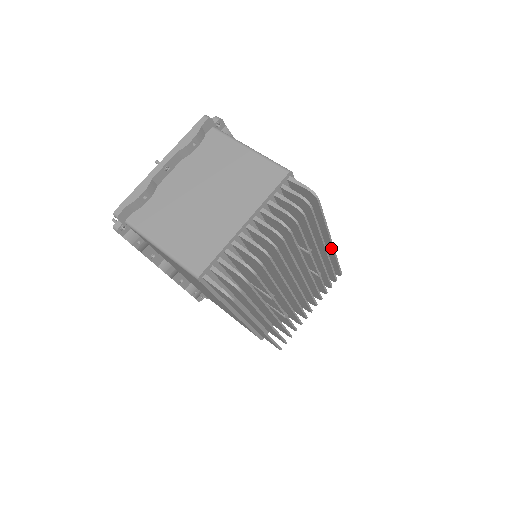
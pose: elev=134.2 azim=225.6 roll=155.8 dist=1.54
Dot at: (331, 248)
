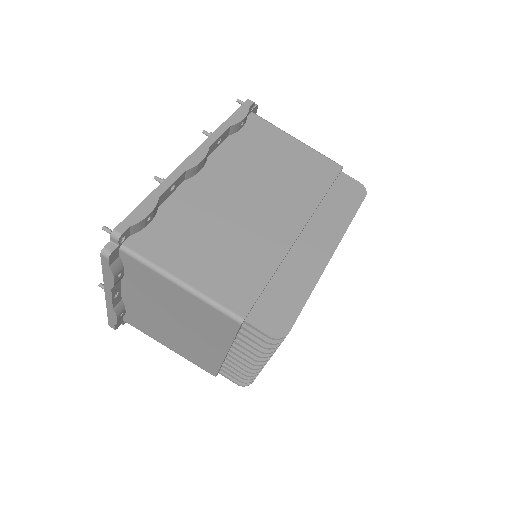
Dot at: (335, 245)
